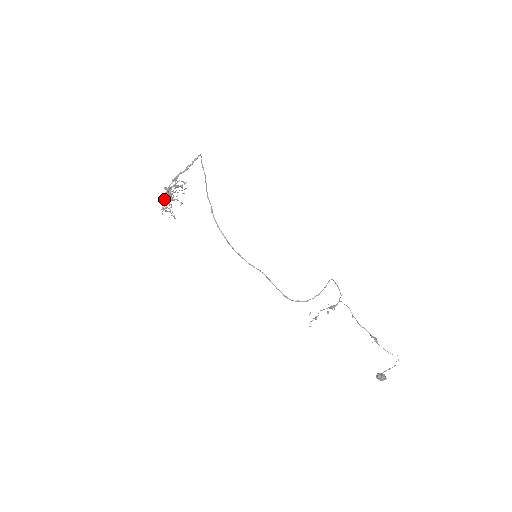
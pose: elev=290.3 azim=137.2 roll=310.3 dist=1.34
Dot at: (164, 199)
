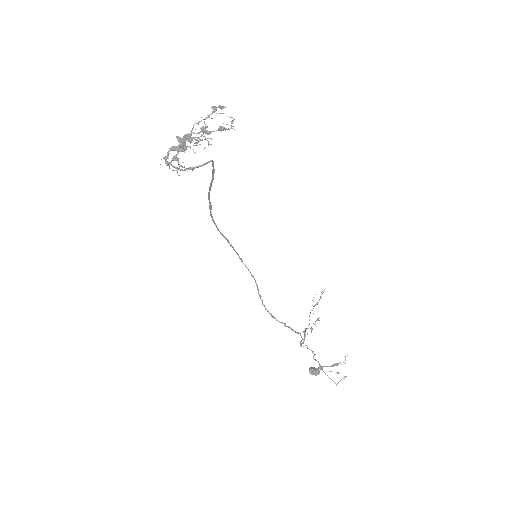
Dot at: occluded
